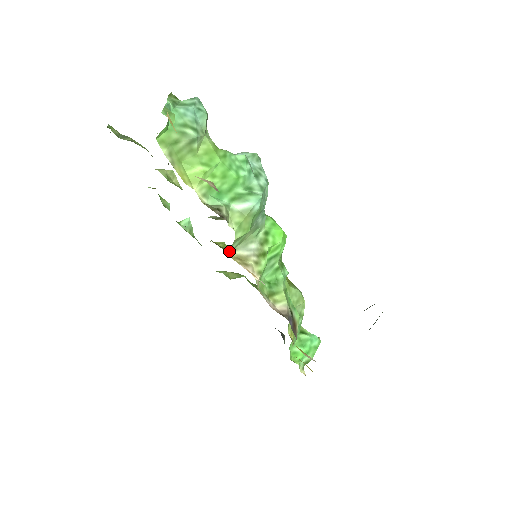
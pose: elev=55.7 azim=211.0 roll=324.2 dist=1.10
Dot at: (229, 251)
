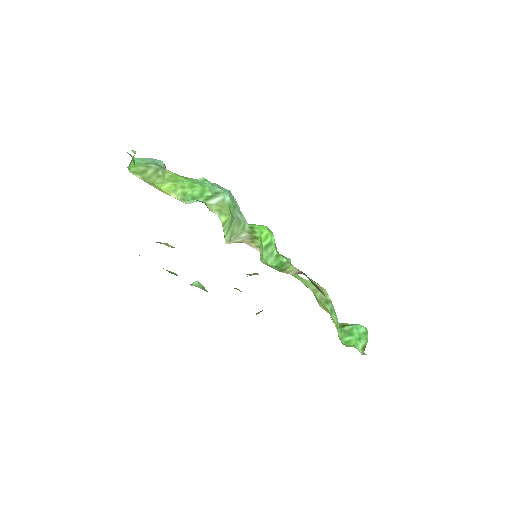
Dot at: (225, 242)
